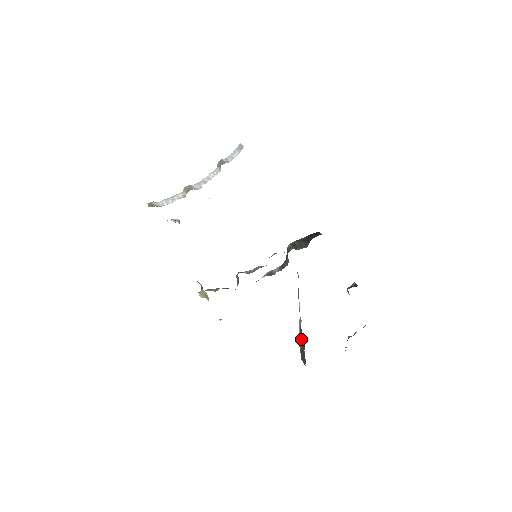
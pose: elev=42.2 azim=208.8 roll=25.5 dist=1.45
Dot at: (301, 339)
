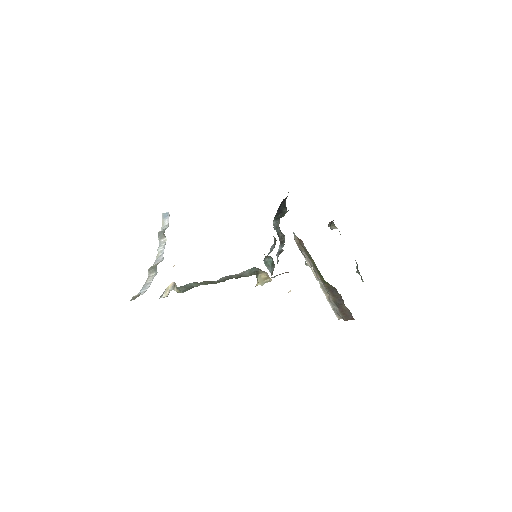
Dot at: (334, 298)
